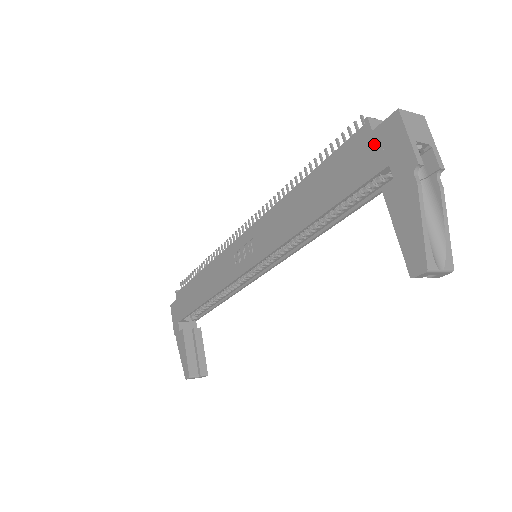
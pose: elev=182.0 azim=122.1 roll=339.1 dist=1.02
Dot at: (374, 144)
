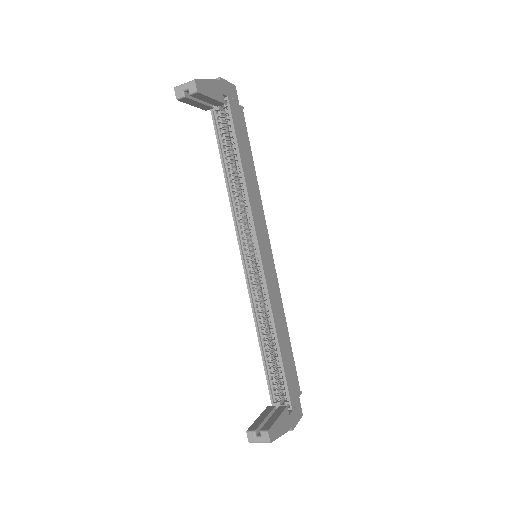
Dot at: occluded
